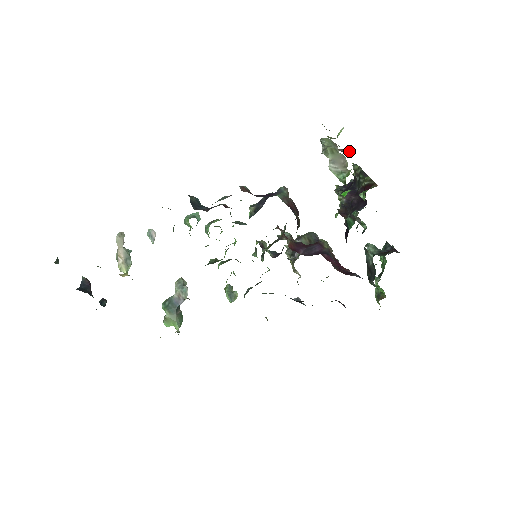
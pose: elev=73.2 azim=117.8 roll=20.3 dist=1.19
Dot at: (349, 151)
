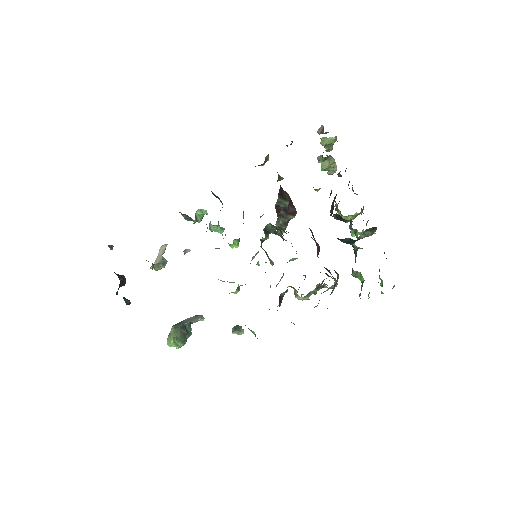
Dot at: occluded
